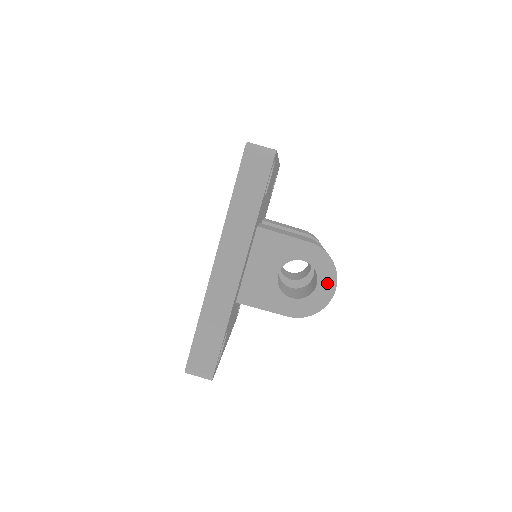
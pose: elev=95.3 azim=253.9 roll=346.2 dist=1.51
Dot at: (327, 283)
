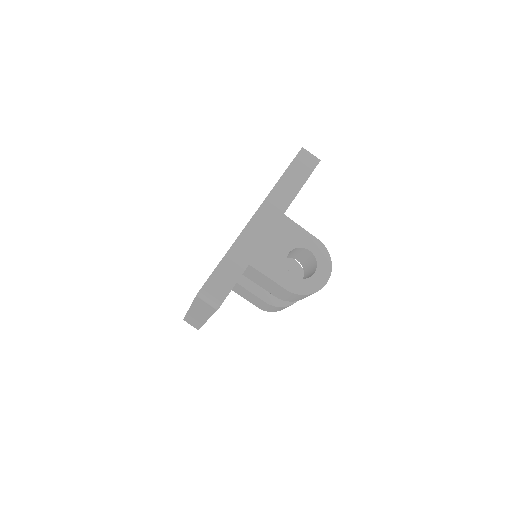
Dot at: (323, 274)
